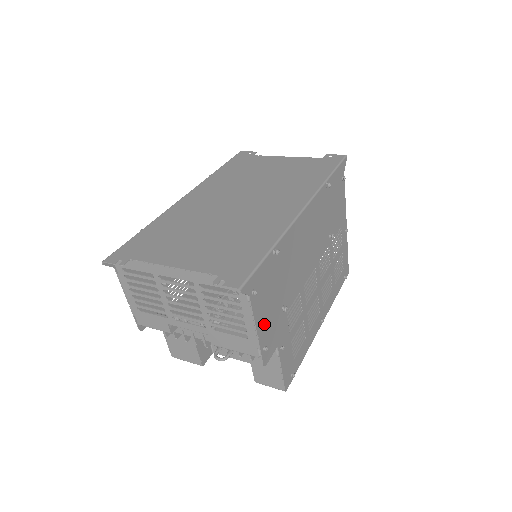
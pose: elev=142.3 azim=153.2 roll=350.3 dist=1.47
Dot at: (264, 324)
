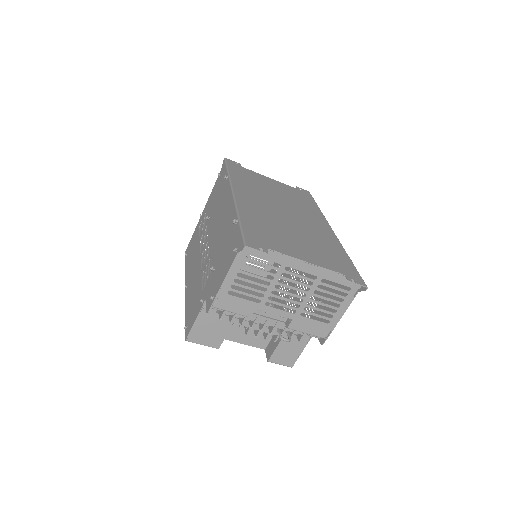
Dot at: occluded
